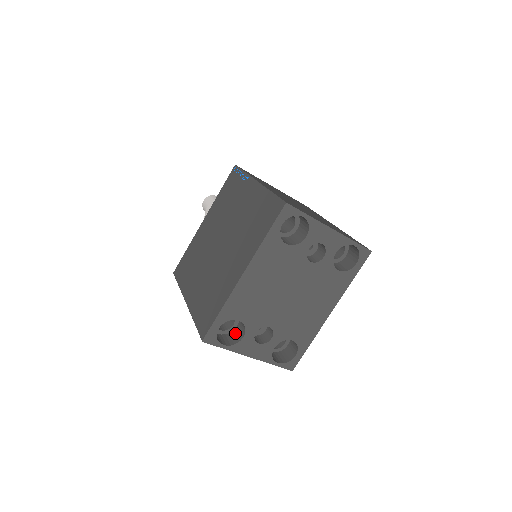
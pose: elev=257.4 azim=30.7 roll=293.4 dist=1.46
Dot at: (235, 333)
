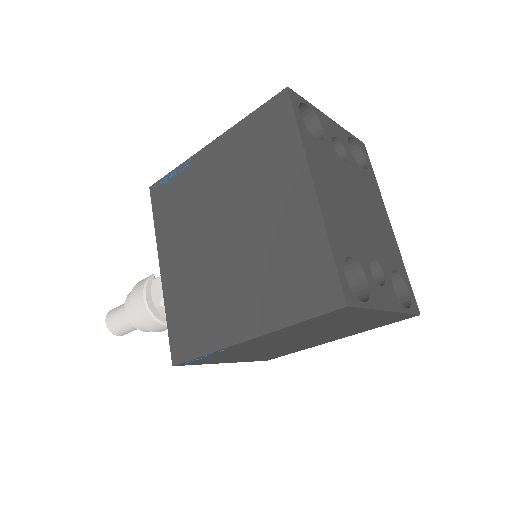
Dot at: occluded
